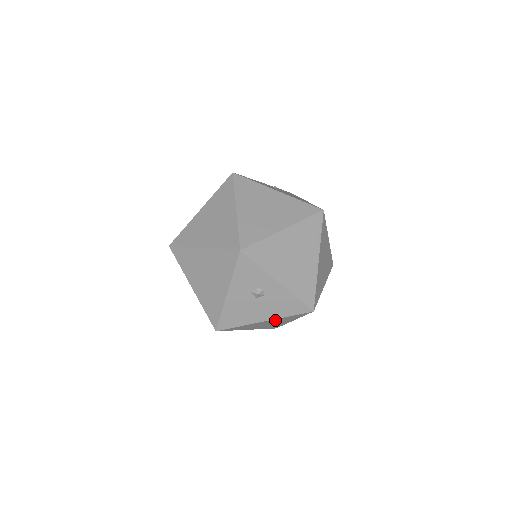
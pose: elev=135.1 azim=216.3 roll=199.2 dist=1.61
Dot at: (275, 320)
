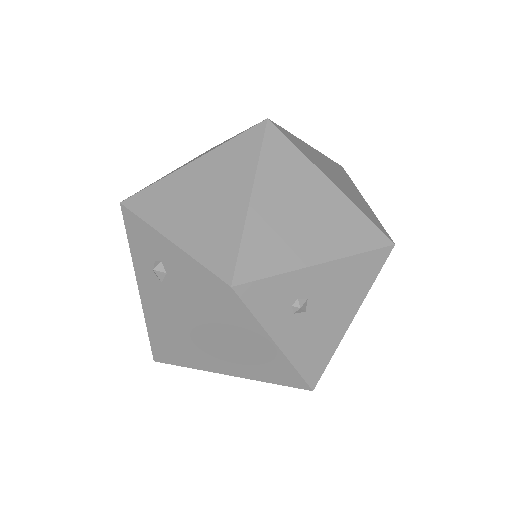
Dot at: (211, 329)
